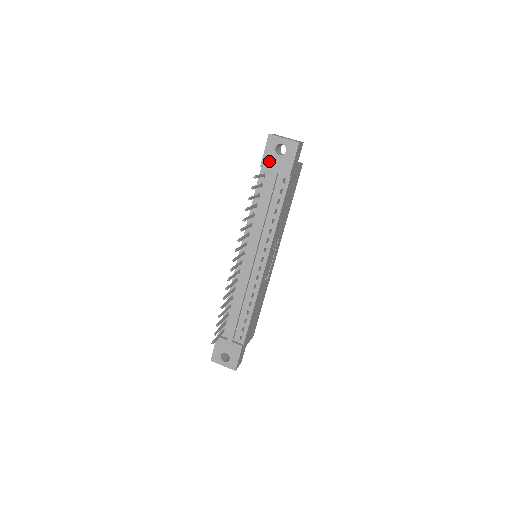
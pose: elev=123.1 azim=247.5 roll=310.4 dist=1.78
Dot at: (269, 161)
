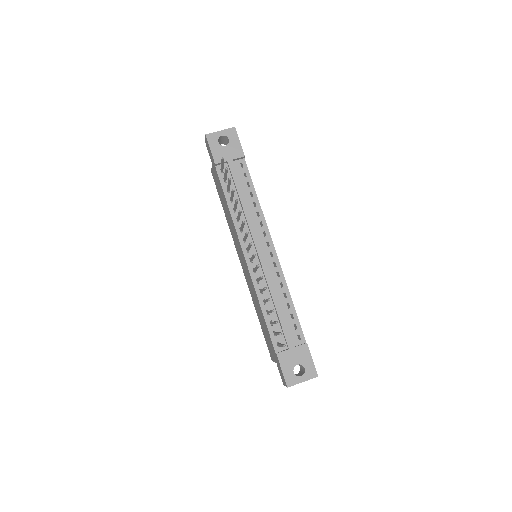
Dot at: (220, 155)
